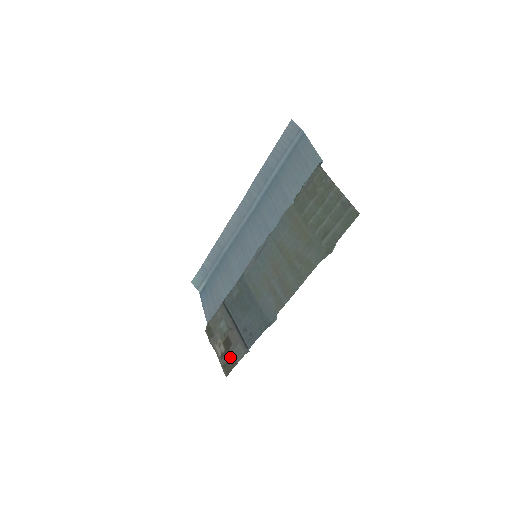
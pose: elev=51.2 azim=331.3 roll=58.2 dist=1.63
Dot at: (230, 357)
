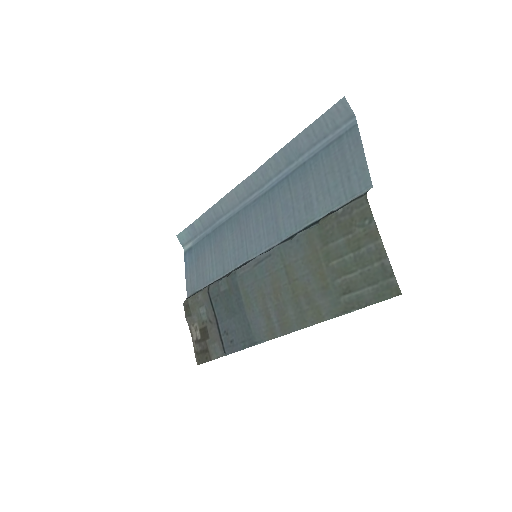
Dot at: (205, 349)
